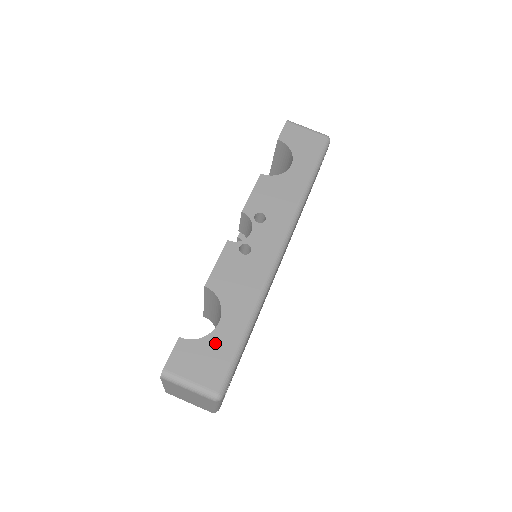
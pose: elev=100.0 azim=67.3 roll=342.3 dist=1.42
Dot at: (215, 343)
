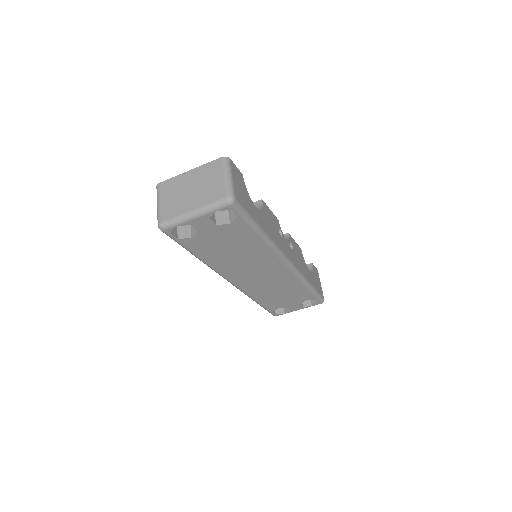
Dot at: (250, 202)
